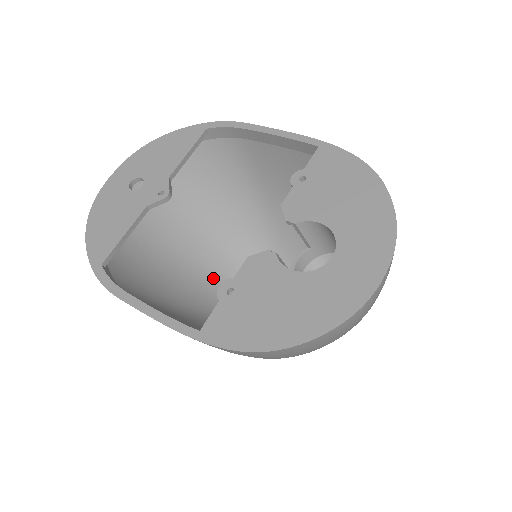
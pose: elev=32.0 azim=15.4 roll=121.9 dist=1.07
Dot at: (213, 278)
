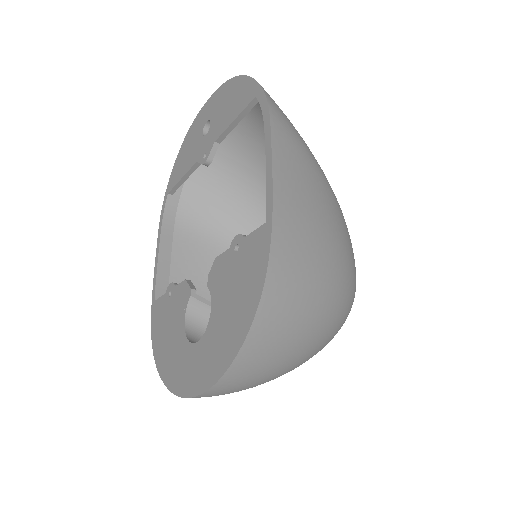
Dot at: occluded
